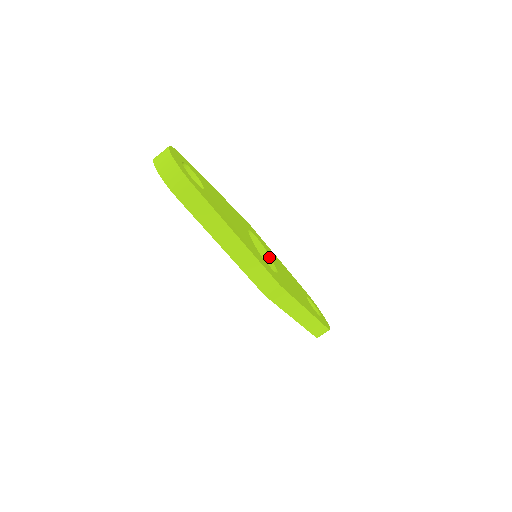
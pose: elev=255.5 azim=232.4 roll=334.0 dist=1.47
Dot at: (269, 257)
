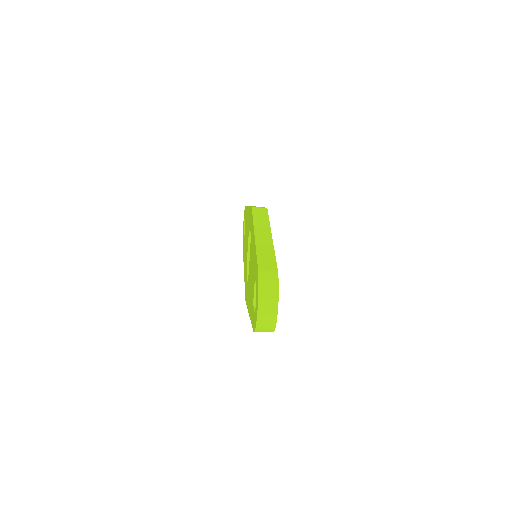
Dot at: occluded
